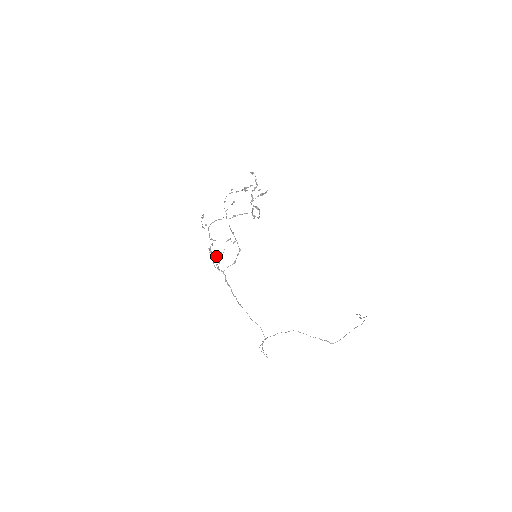
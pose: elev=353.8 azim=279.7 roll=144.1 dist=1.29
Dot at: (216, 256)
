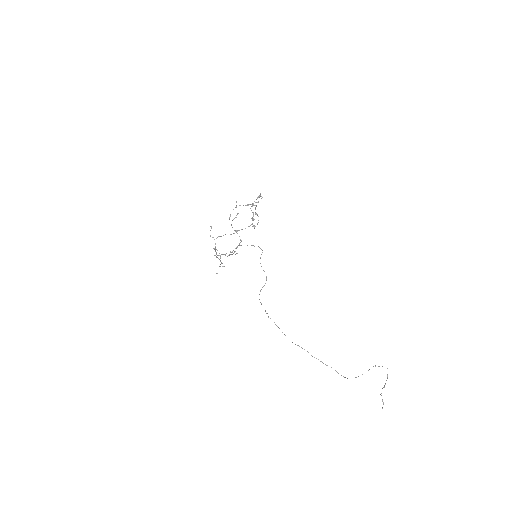
Dot at: occluded
